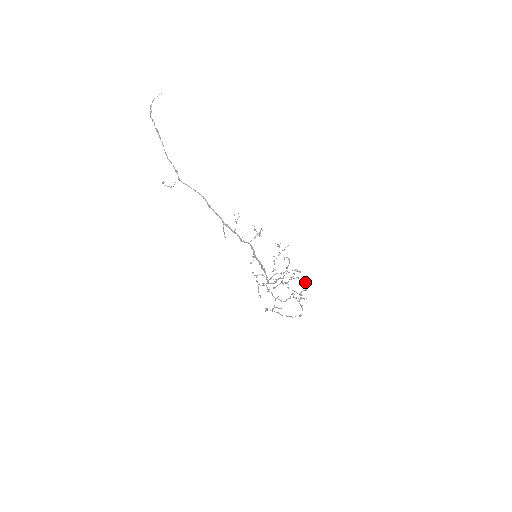
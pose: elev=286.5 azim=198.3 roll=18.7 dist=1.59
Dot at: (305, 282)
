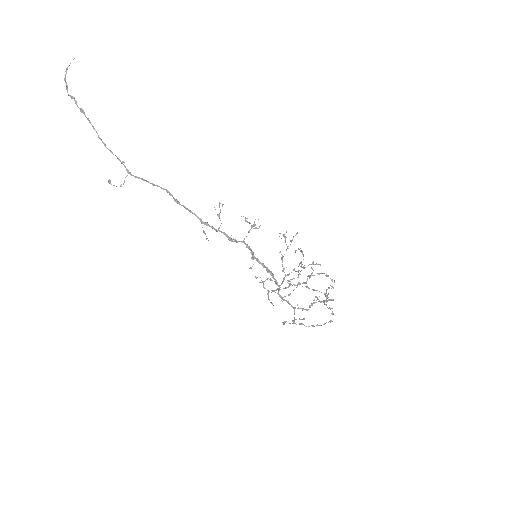
Dot at: (330, 278)
